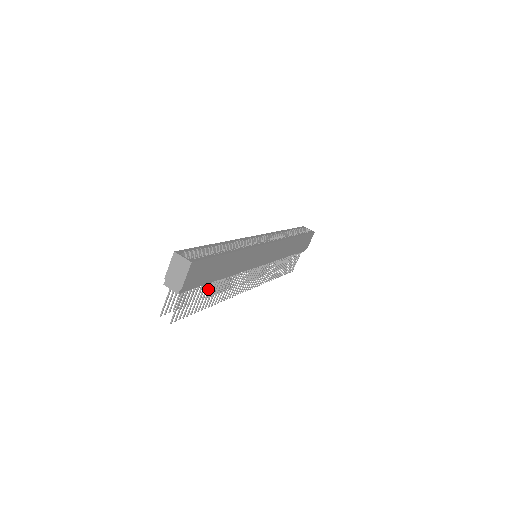
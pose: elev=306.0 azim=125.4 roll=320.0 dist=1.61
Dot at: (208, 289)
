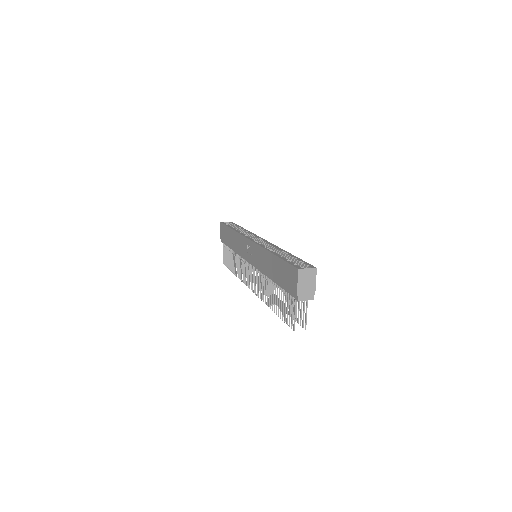
Dot at: (269, 298)
